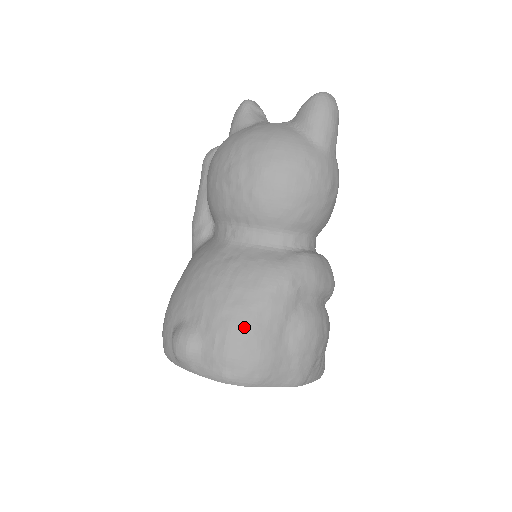
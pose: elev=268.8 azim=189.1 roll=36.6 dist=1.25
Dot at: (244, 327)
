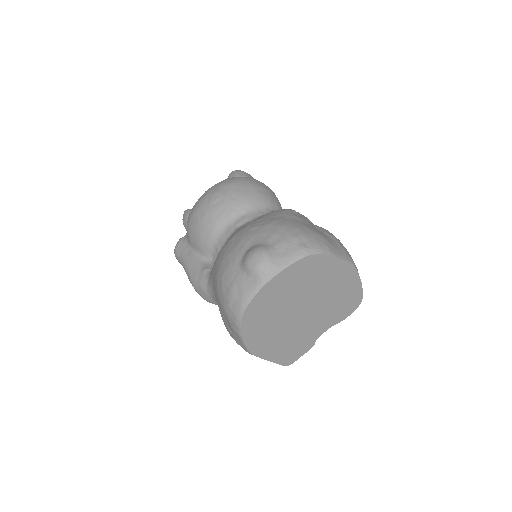
Dot at: (290, 223)
